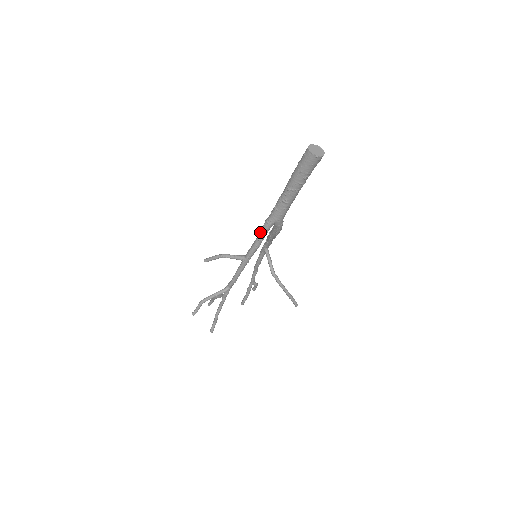
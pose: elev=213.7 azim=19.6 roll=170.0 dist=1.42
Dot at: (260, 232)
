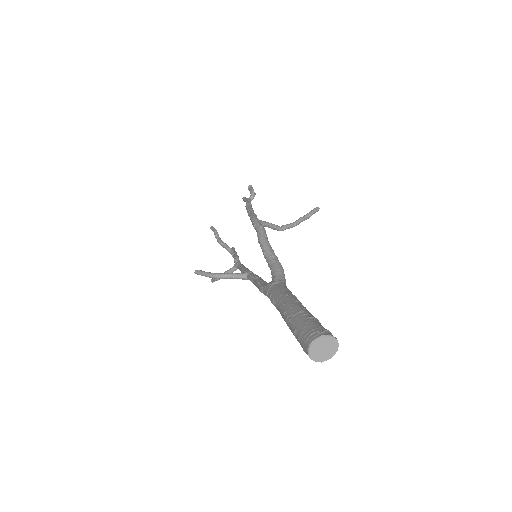
Dot at: occluded
